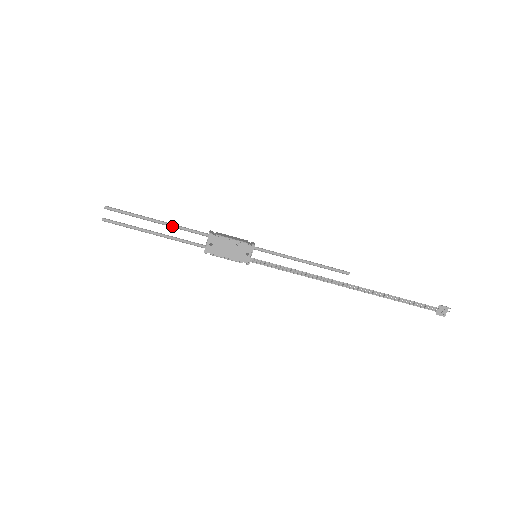
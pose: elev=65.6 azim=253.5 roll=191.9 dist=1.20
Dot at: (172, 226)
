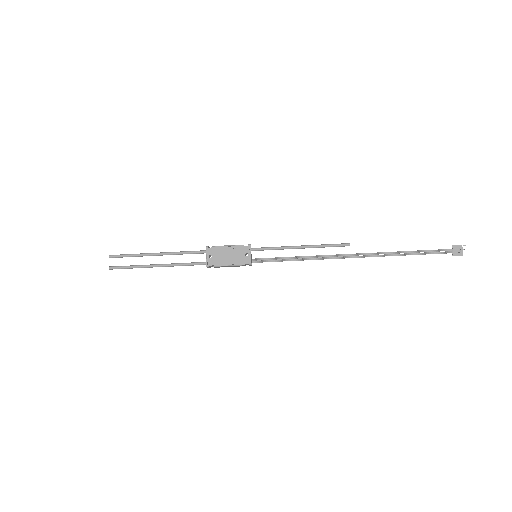
Dot at: (172, 254)
